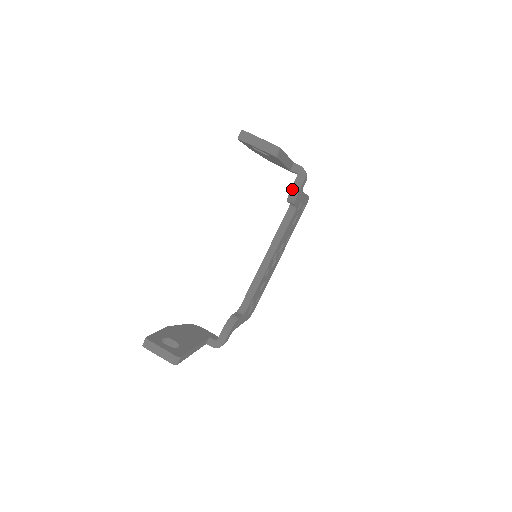
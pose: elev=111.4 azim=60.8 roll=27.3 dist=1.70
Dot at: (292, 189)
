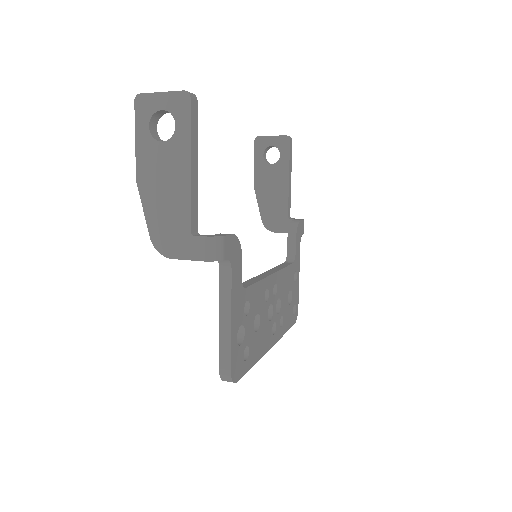
Dot at: (293, 220)
